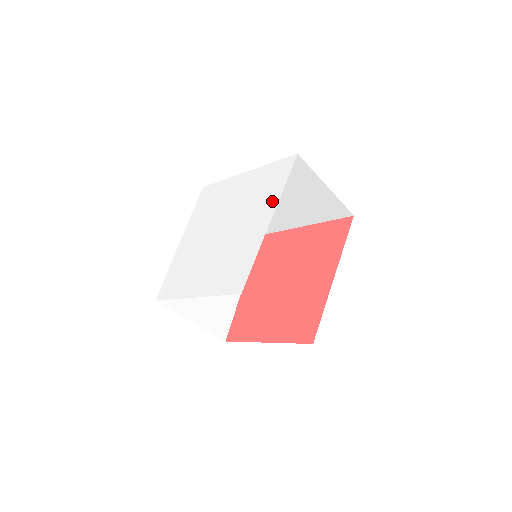
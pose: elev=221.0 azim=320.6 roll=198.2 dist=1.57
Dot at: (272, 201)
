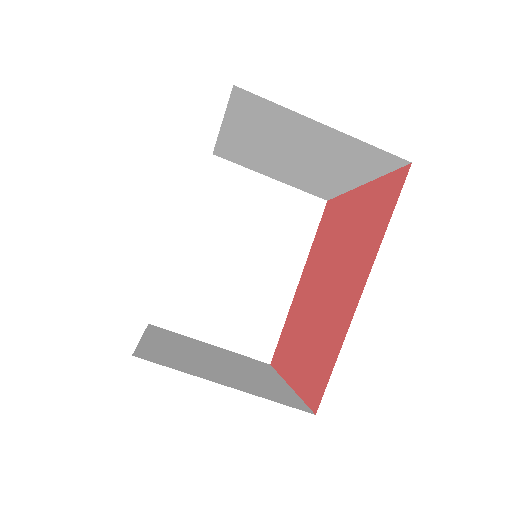
Dot at: occluded
